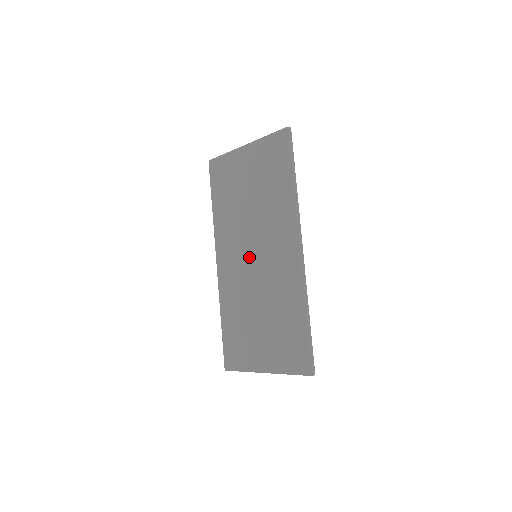
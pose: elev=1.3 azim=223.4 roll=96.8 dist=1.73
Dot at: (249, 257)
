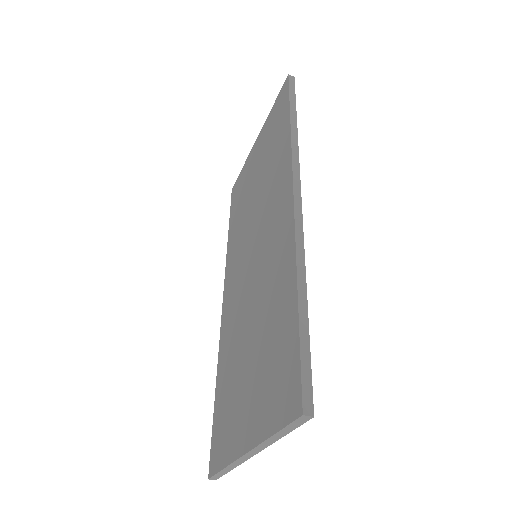
Dot at: (248, 262)
